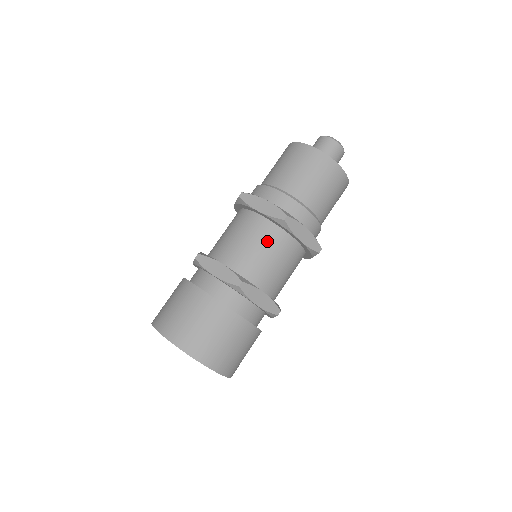
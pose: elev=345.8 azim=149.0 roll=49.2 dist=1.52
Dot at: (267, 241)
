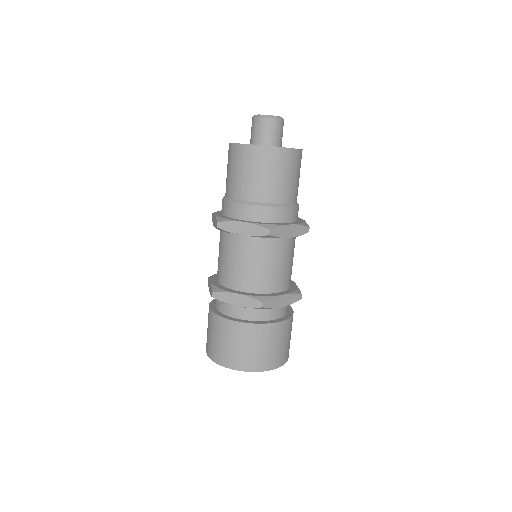
Dot at: (263, 254)
